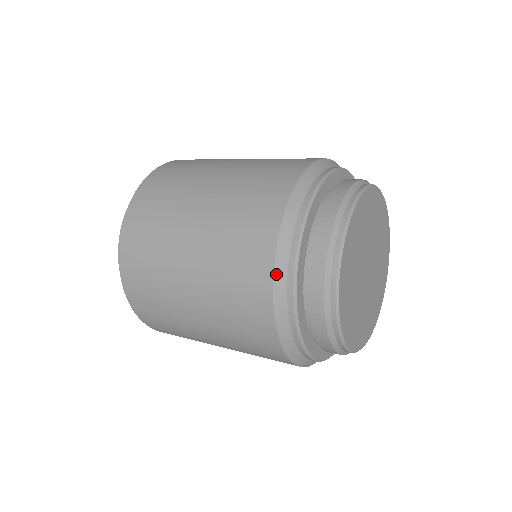
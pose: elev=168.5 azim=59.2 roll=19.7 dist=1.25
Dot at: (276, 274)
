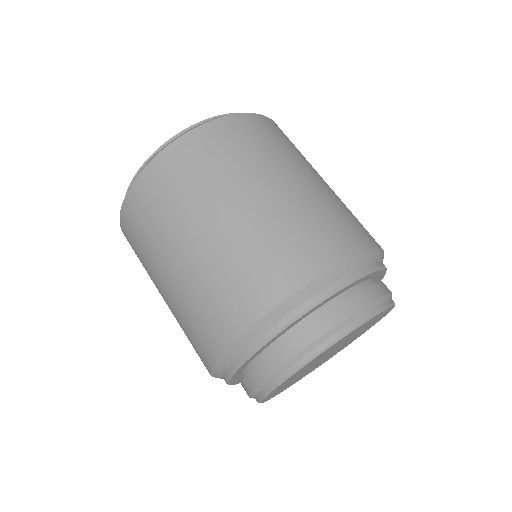
Dot at: occluded
